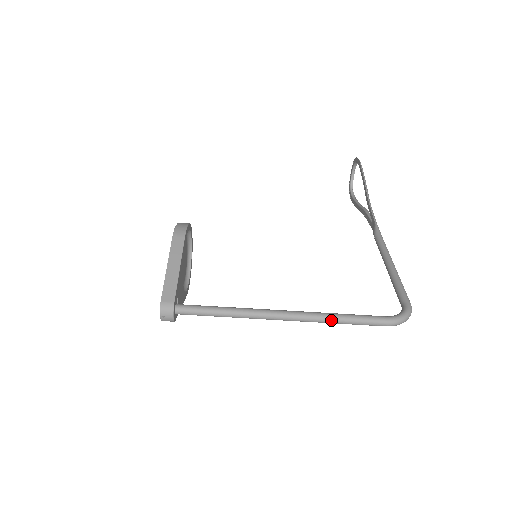
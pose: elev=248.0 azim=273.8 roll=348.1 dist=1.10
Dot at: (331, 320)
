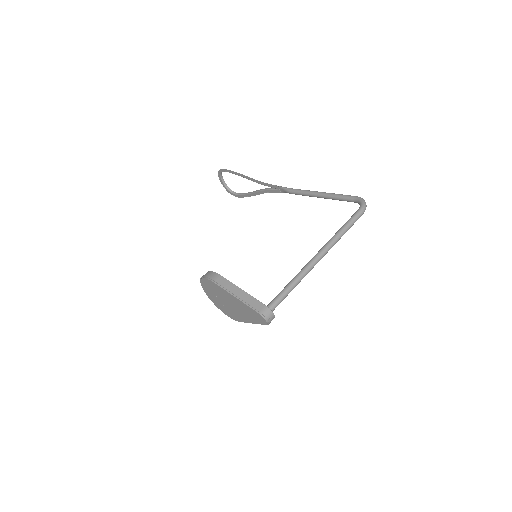
Dot at: (340, 236)
